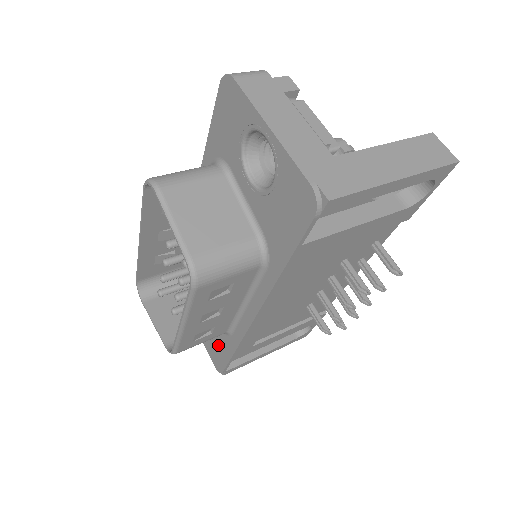
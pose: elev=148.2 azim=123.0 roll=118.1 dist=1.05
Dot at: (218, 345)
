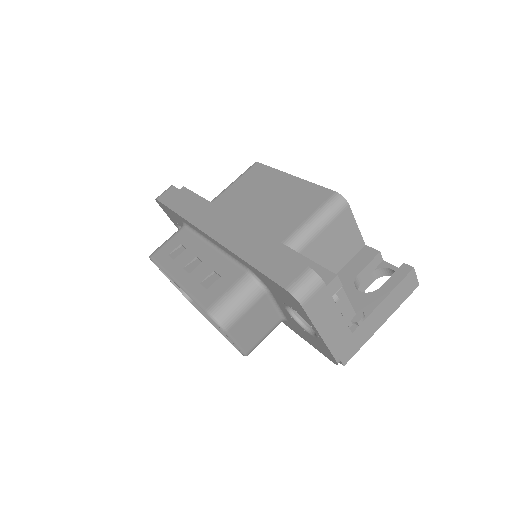
Dot at: occluded
